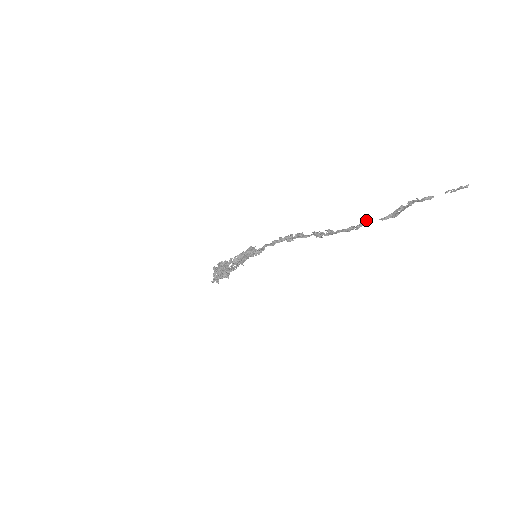
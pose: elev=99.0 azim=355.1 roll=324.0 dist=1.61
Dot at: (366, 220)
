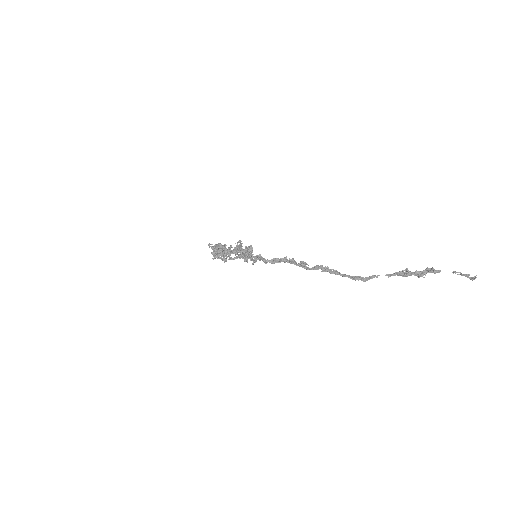
Dot at: (372, 275)
